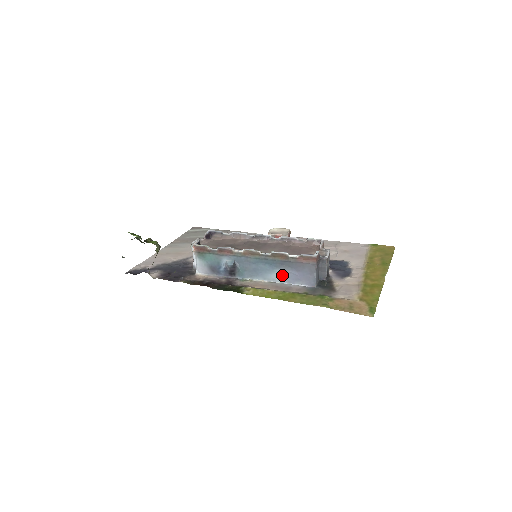
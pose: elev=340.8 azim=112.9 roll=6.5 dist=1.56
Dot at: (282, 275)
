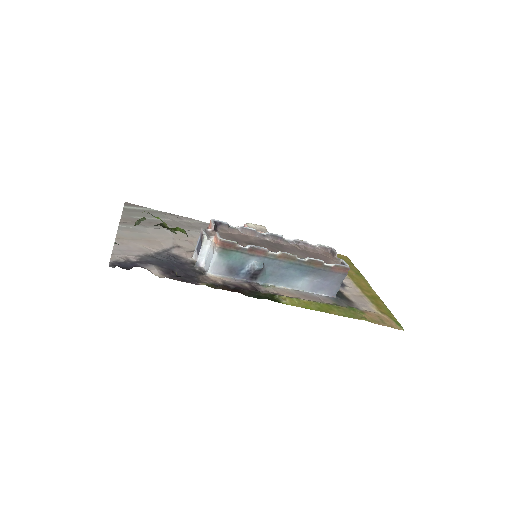
Dot at: (308, 283)
